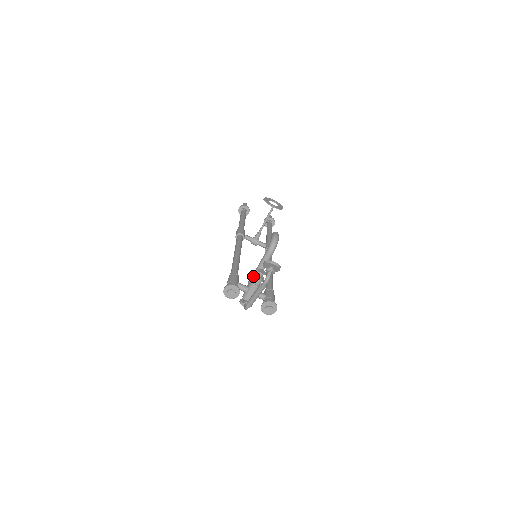
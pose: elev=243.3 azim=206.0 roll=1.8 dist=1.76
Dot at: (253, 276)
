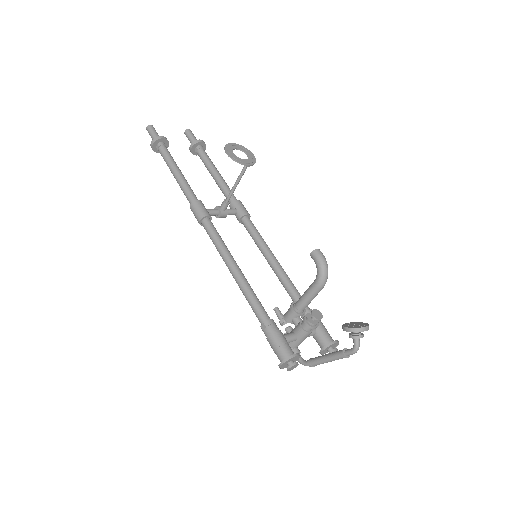
Dot at: (306, 325)
